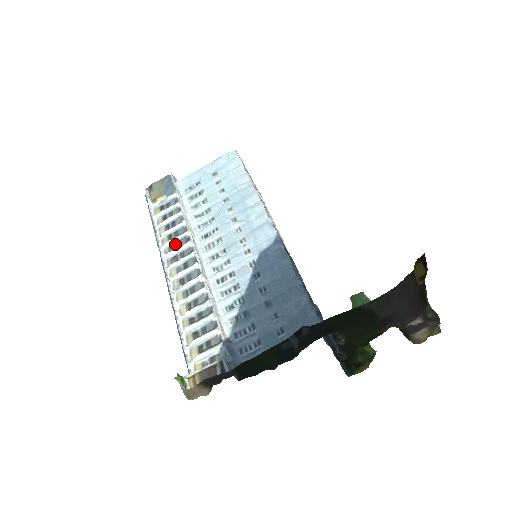
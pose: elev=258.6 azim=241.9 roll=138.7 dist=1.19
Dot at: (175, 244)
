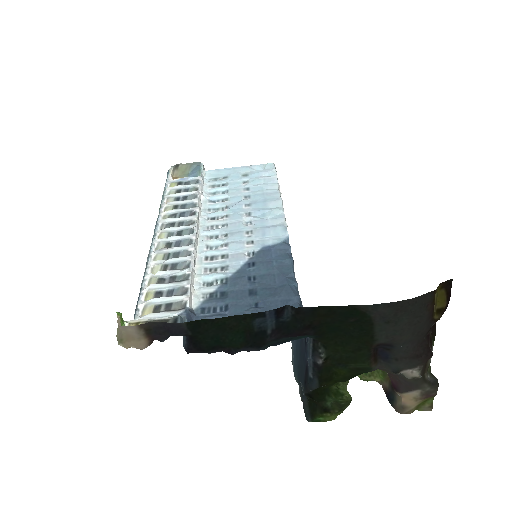
Dot at: (178, 214)
